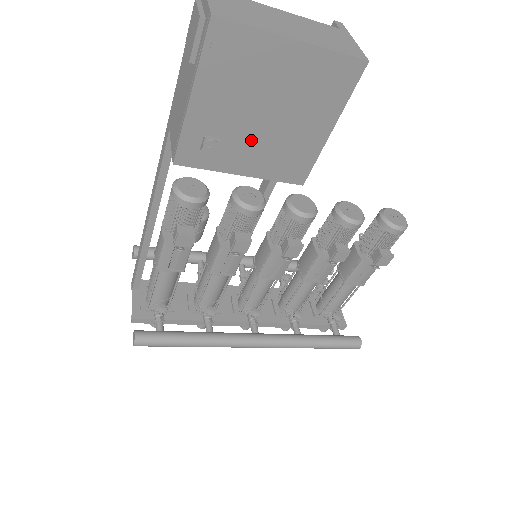
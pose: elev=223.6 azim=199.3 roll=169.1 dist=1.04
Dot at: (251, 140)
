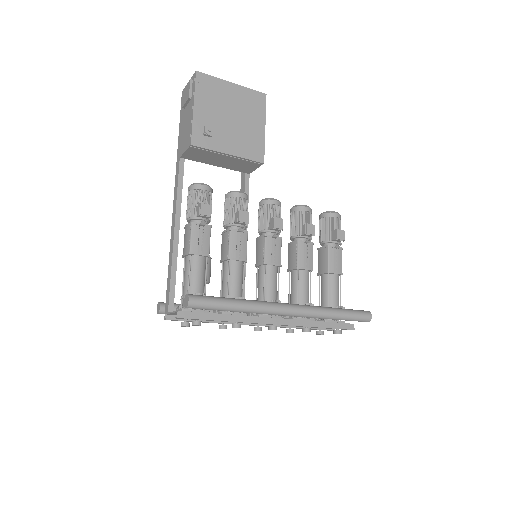
Dot at: (228, 132)
